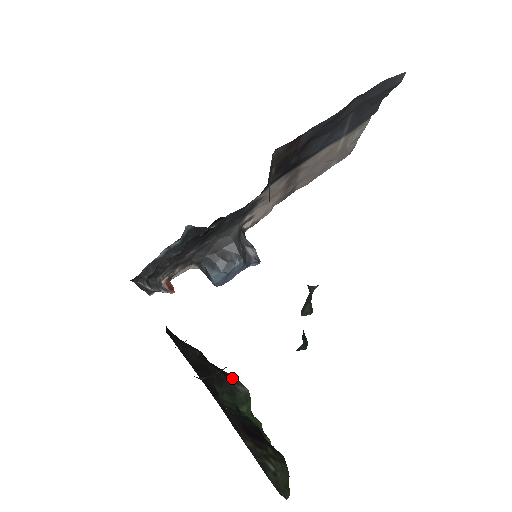
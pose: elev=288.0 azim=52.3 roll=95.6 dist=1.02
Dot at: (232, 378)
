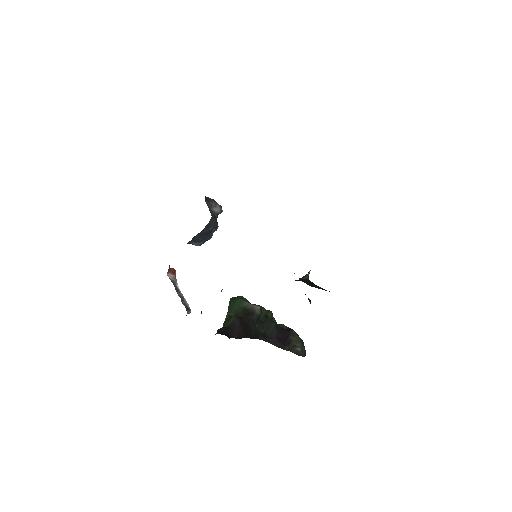
Dot at: (250, 308)
